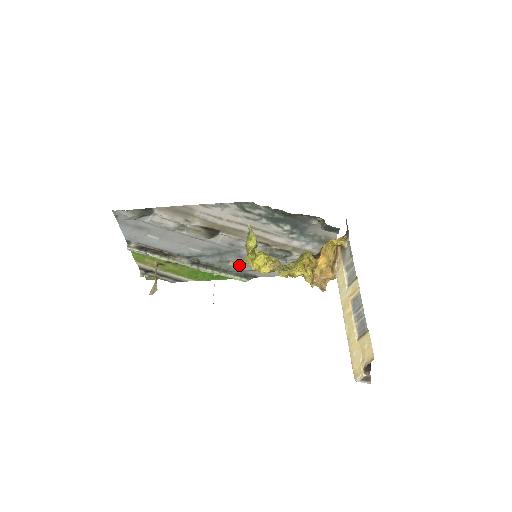
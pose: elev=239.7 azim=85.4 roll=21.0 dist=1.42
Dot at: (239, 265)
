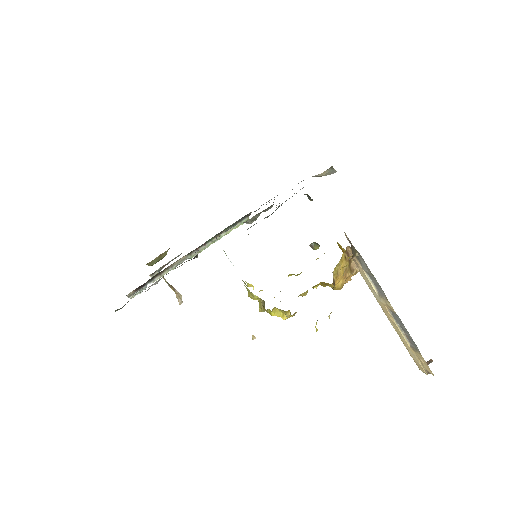
Dot at: occluded
